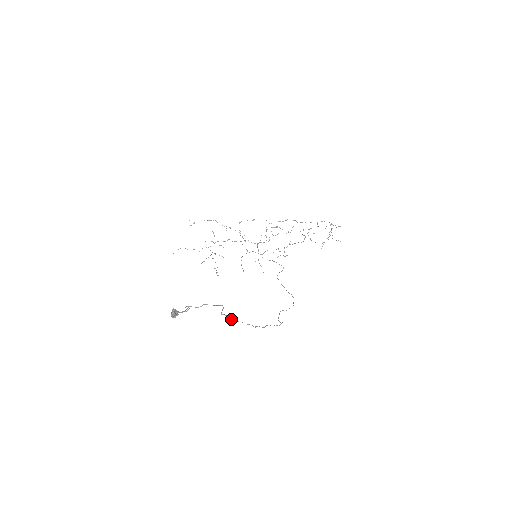
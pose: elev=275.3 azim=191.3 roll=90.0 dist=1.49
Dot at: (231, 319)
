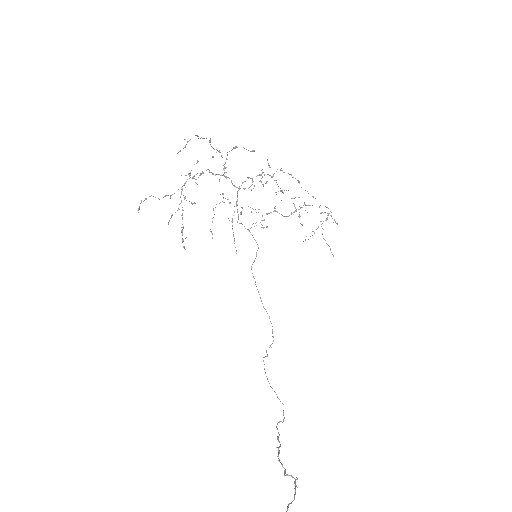
Dot at: (280, 462)
